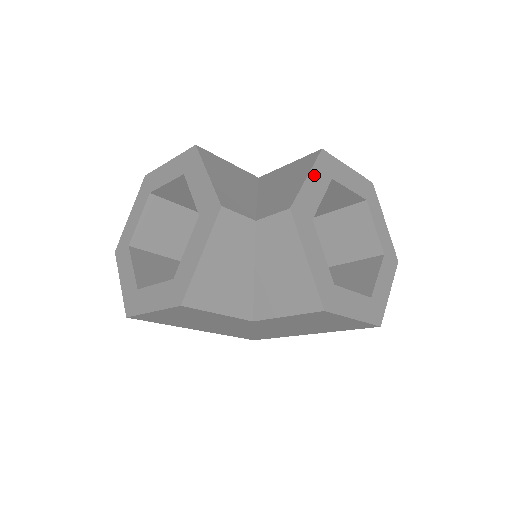
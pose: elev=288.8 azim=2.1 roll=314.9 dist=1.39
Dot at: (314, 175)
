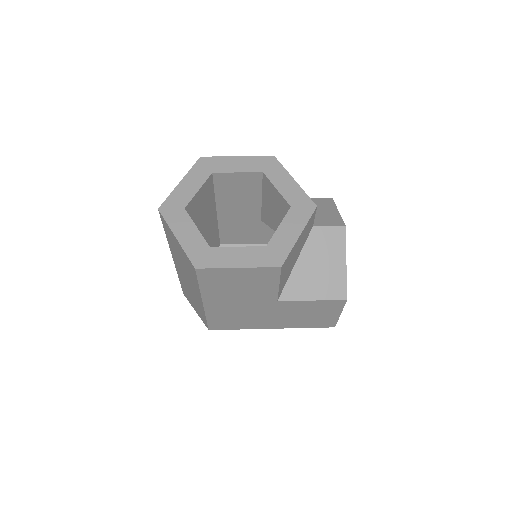
Dot at: occluded
